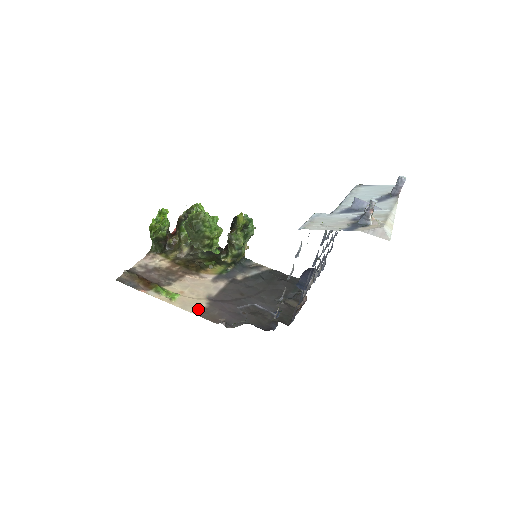
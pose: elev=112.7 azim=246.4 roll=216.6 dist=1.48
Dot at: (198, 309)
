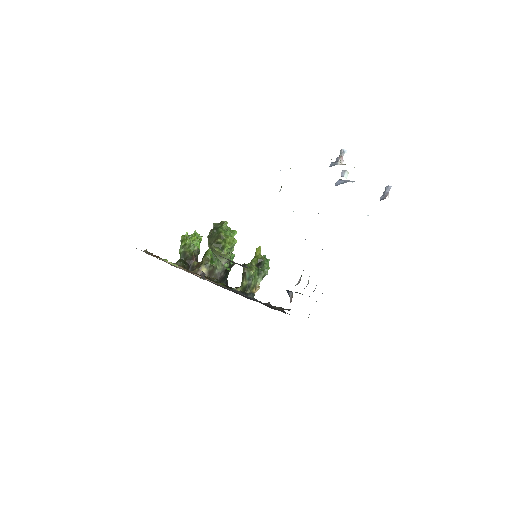
Dot at: (187, 271)
